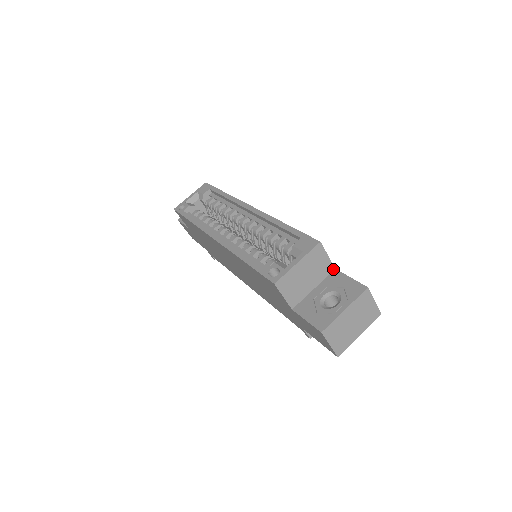
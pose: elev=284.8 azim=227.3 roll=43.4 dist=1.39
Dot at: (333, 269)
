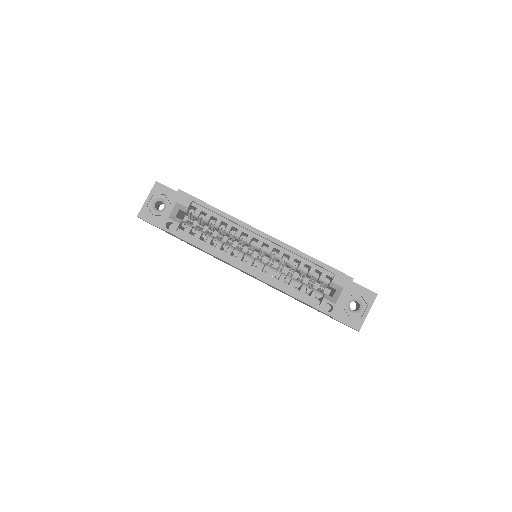
Dot at: occluded
